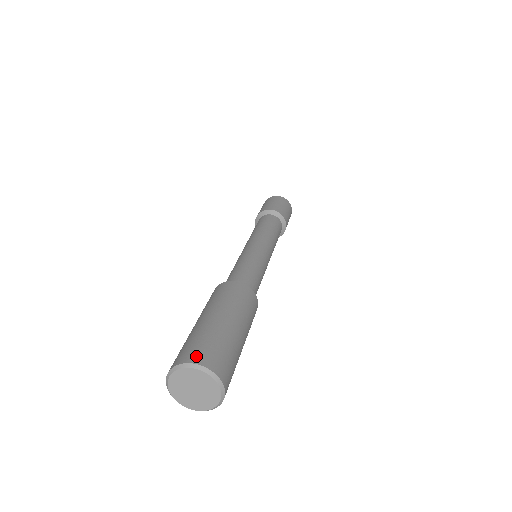
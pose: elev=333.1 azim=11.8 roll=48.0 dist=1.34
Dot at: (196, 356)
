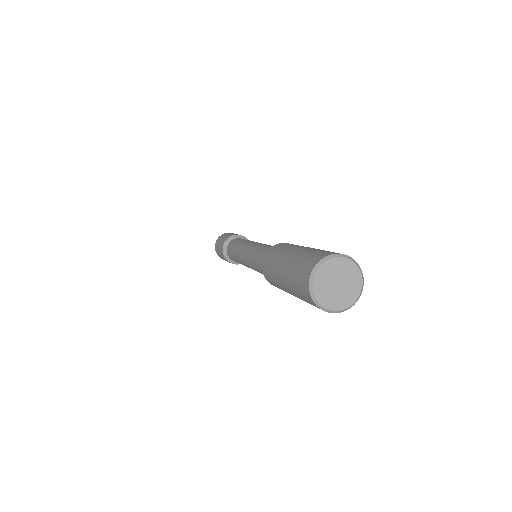
Dot at: (331, 252)
